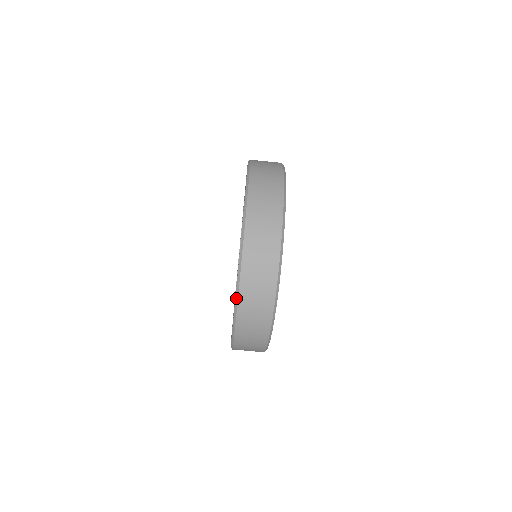
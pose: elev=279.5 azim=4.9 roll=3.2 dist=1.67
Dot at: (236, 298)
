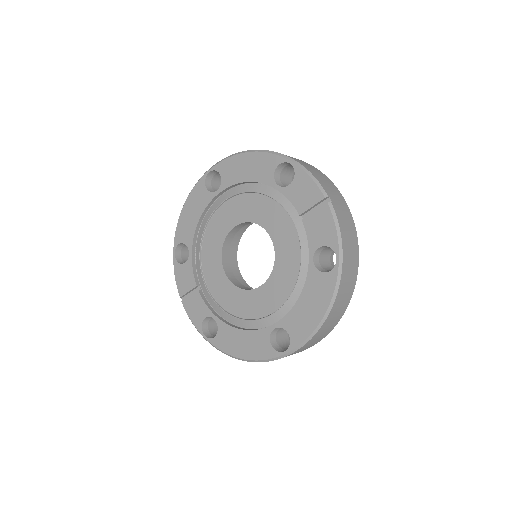
Dot at: (329, 203)
